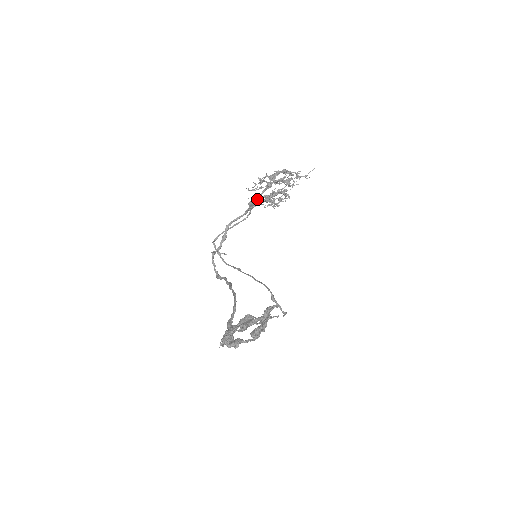
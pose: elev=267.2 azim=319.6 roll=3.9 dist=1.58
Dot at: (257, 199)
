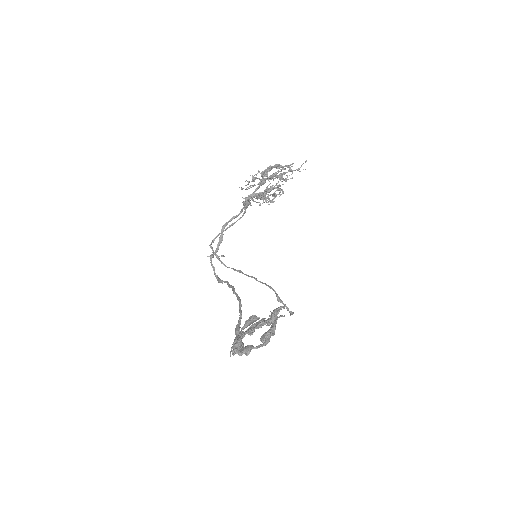
Dot at: (251, 197)
